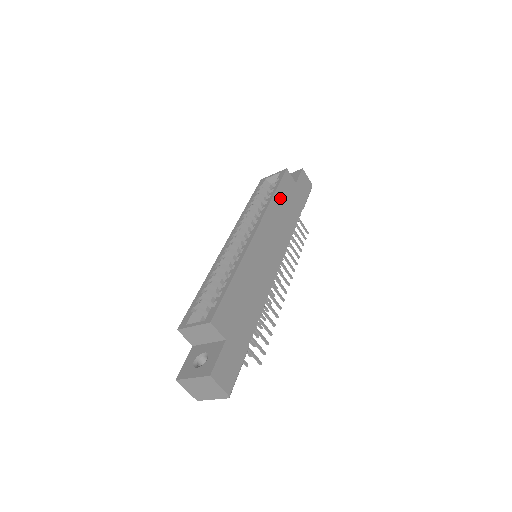
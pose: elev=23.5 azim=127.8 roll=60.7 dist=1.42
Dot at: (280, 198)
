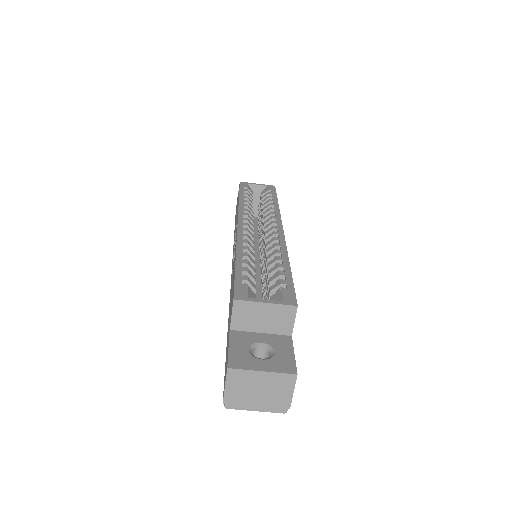
Dot at: occluded
